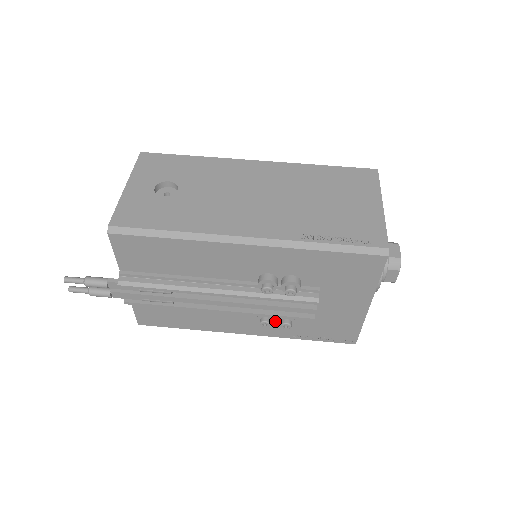
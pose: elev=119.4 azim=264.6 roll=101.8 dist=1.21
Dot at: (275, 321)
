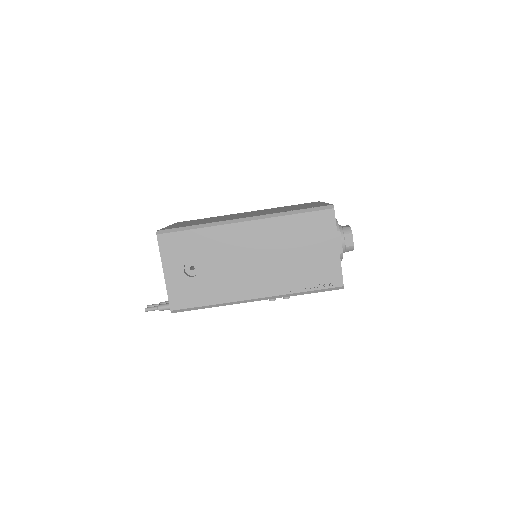
Dot at: occluded
